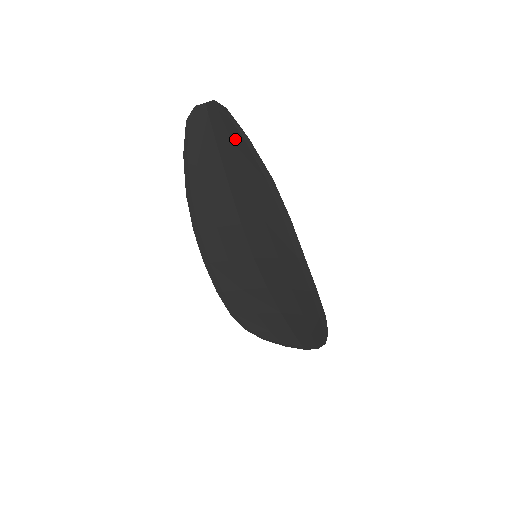
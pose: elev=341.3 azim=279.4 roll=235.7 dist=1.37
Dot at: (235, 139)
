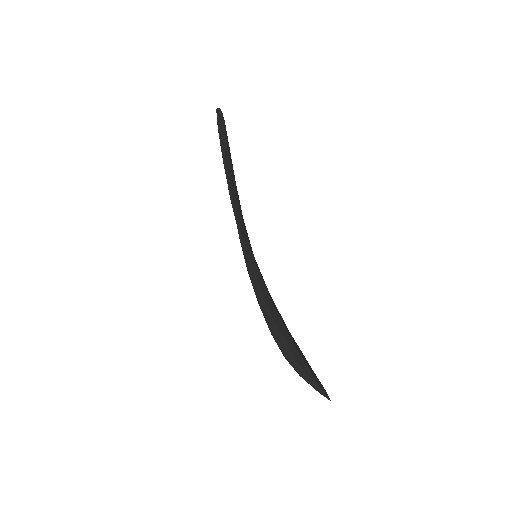
Dot at: occluded
